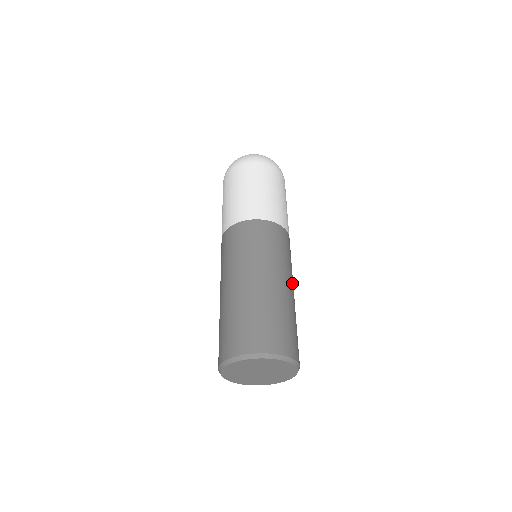
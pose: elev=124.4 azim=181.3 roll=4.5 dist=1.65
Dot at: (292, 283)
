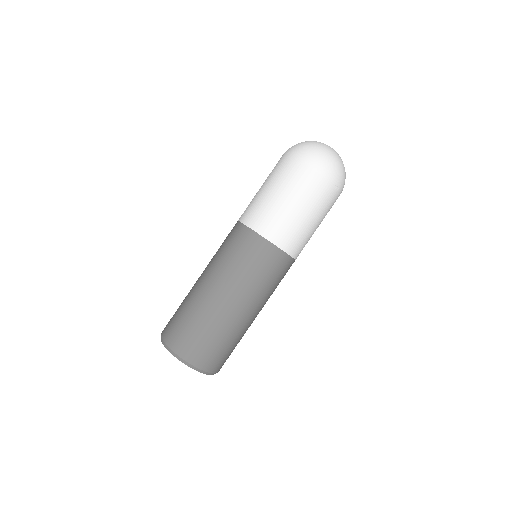
Dot at: (254, 304)
